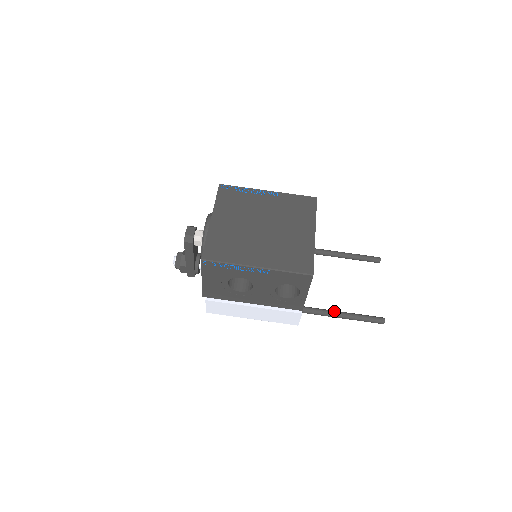
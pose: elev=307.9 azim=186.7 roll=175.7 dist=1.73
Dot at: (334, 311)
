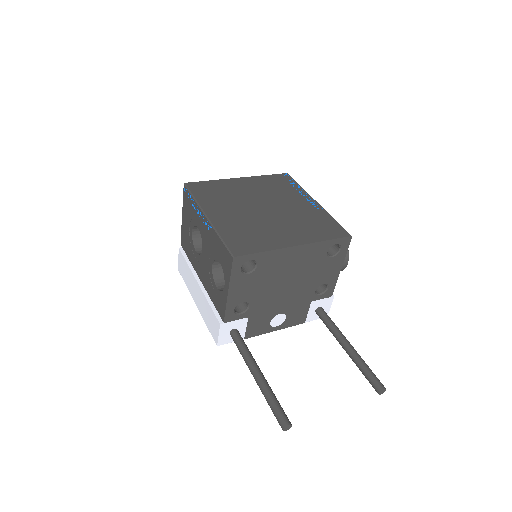
Dot at: (255, 362)
